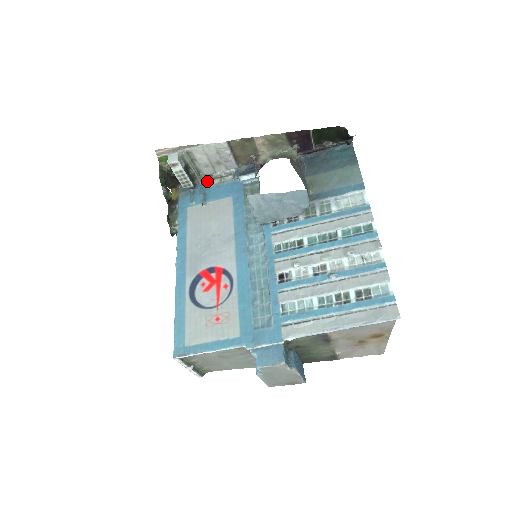
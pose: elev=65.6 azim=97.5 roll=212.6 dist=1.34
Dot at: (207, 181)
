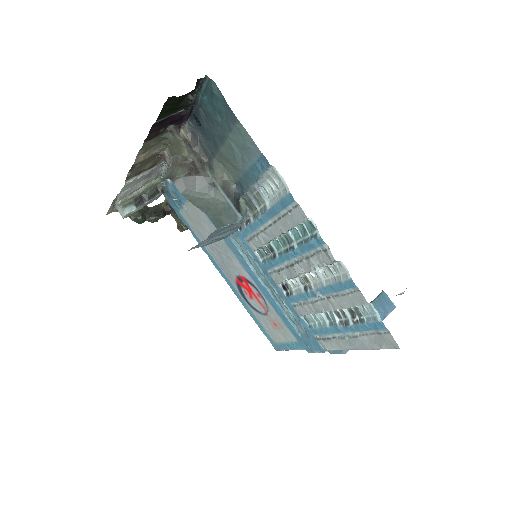
Dot at: (164, 179)
